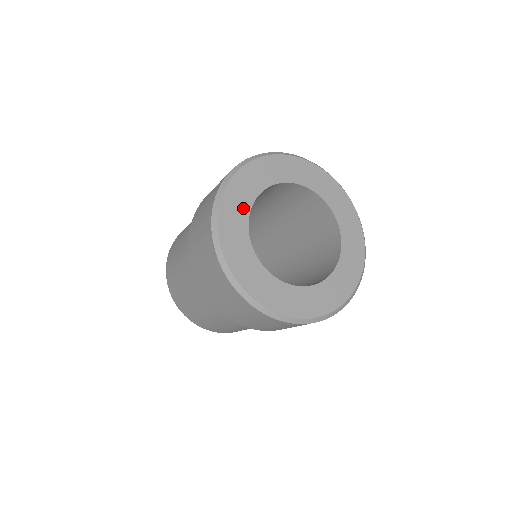
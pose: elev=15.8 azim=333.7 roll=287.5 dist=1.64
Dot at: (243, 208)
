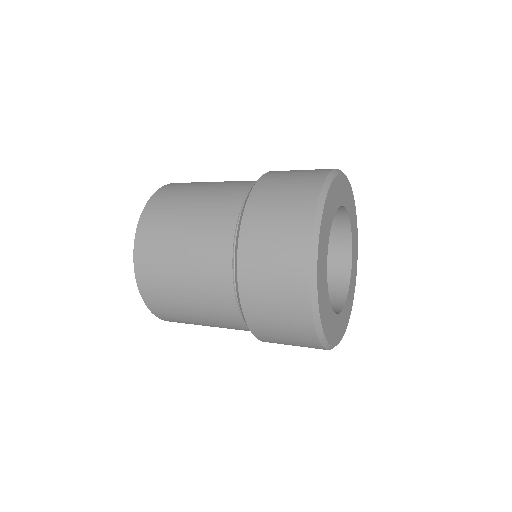
Dot at: (333, 209)
